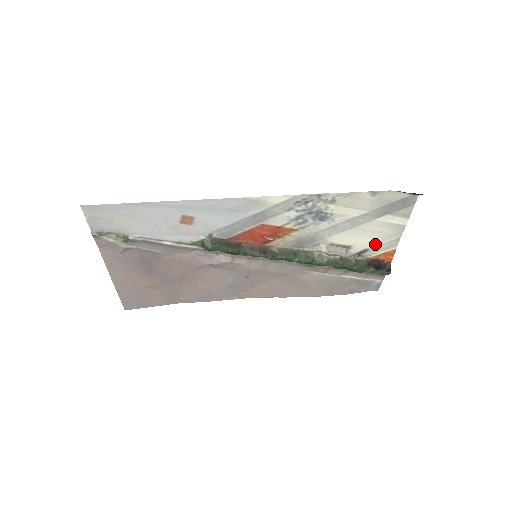
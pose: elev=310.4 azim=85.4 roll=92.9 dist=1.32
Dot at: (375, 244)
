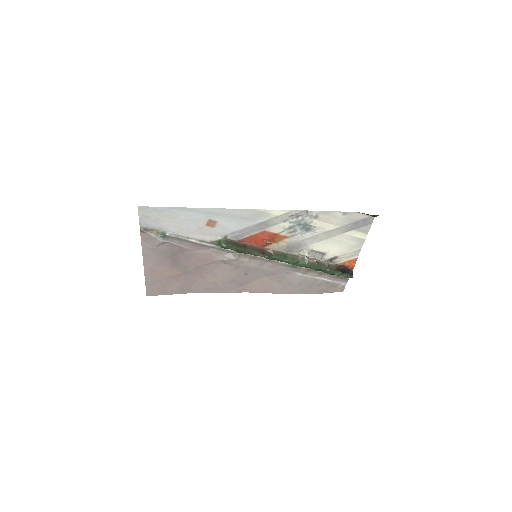
Dot at: (343, 253)
